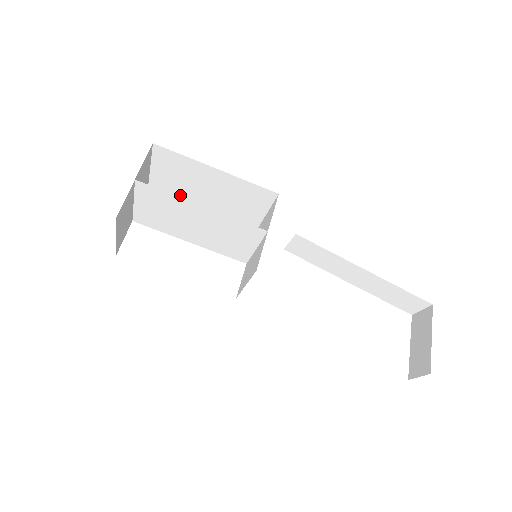
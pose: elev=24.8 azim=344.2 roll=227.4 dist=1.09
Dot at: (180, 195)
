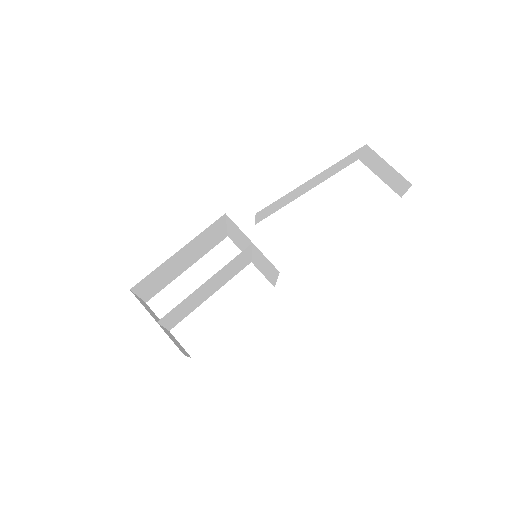
Dot at: (168, 282)
